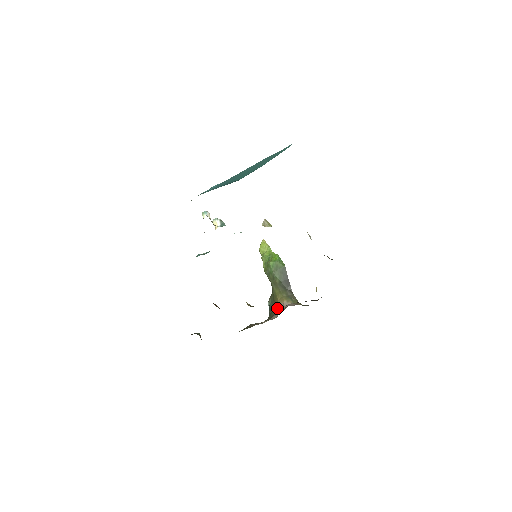
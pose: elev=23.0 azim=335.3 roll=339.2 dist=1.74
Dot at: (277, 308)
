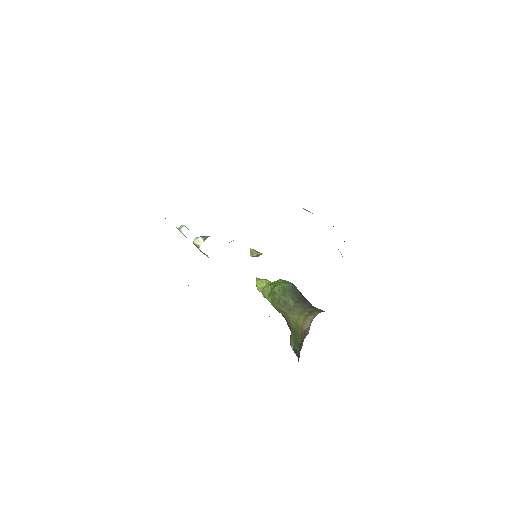
Dot at: (304, 331)
